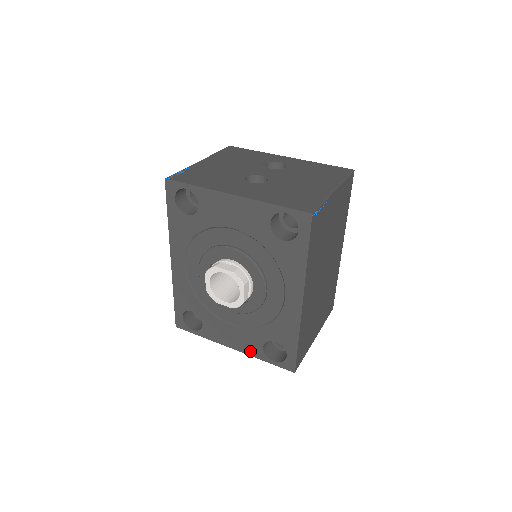
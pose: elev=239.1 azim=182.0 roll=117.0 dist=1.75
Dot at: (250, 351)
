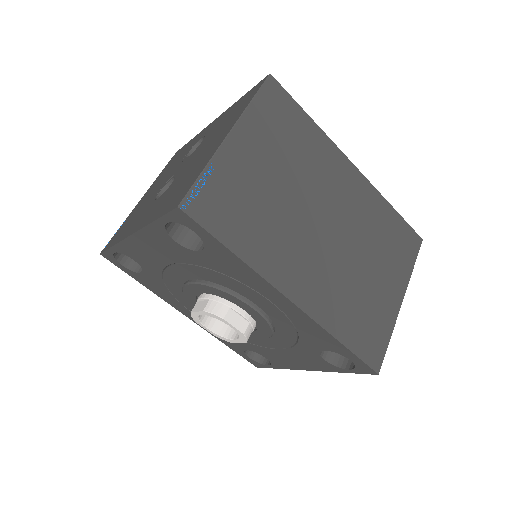
Dot at: (321, 367)
